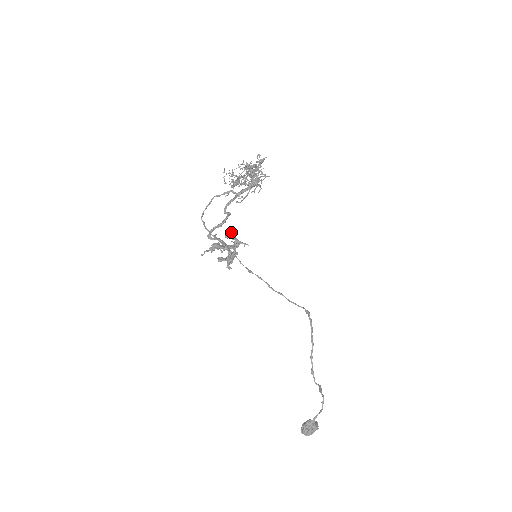
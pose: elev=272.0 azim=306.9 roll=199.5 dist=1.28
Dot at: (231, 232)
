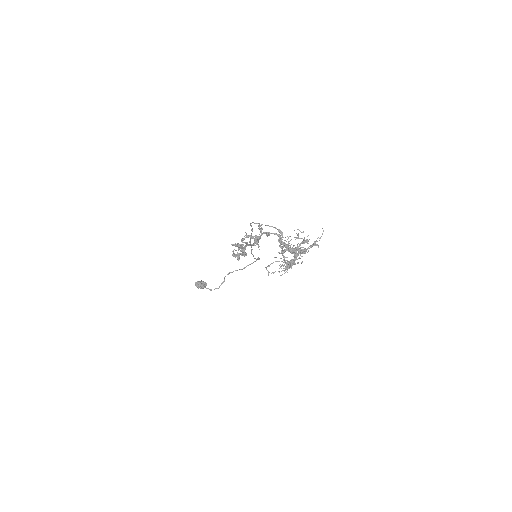
Dot at: (260, 238)
